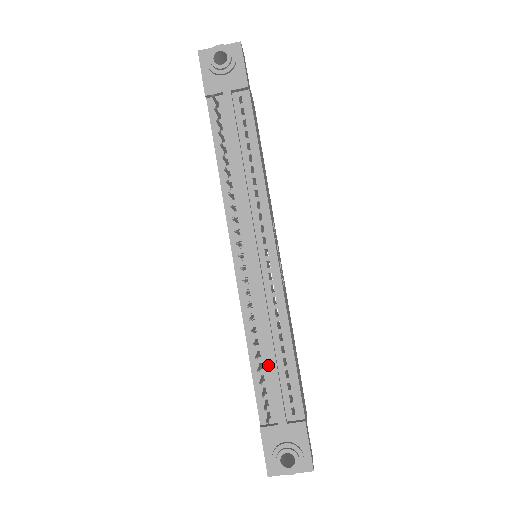
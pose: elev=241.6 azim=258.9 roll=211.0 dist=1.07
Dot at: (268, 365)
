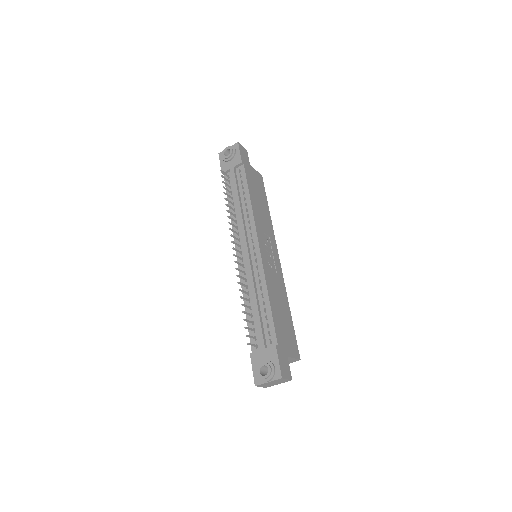
Dot at: (254, 313)
